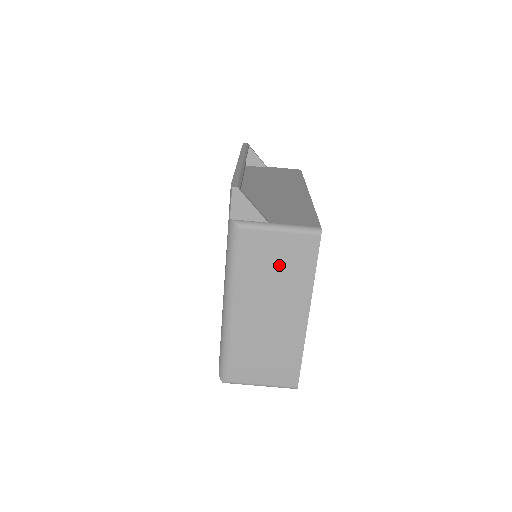
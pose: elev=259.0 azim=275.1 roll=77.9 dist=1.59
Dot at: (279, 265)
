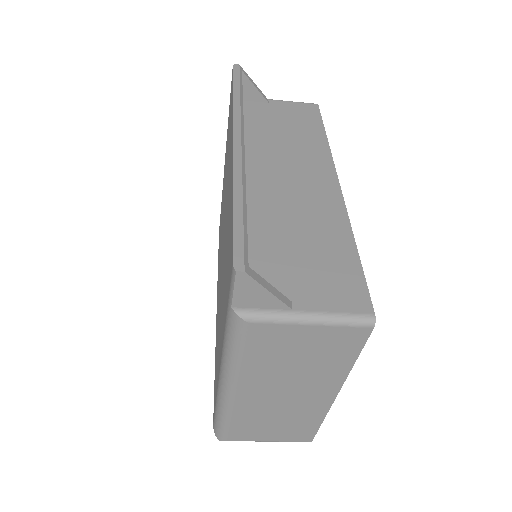
Dot at: (304, 355)
